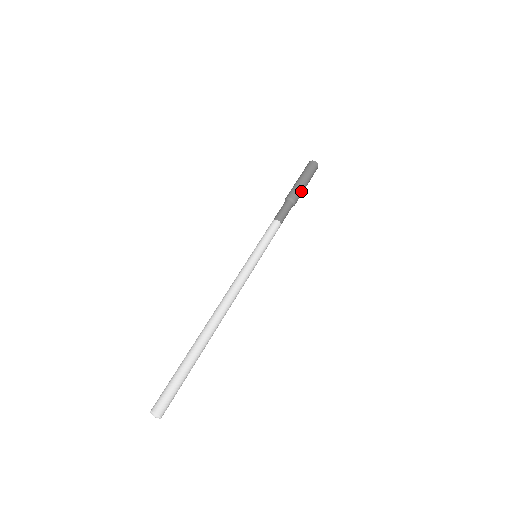
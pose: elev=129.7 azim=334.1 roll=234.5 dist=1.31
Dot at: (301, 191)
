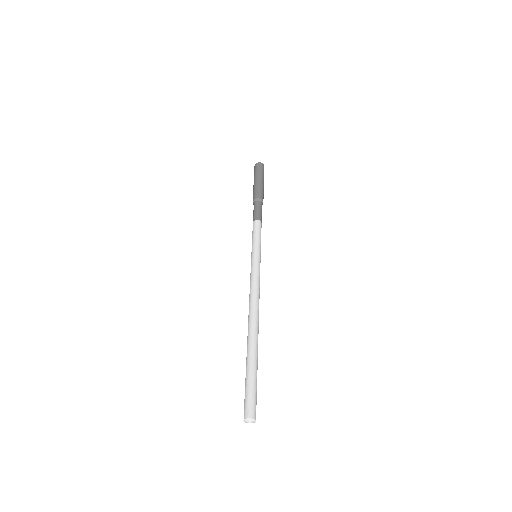
Dot at: (263, 194)
